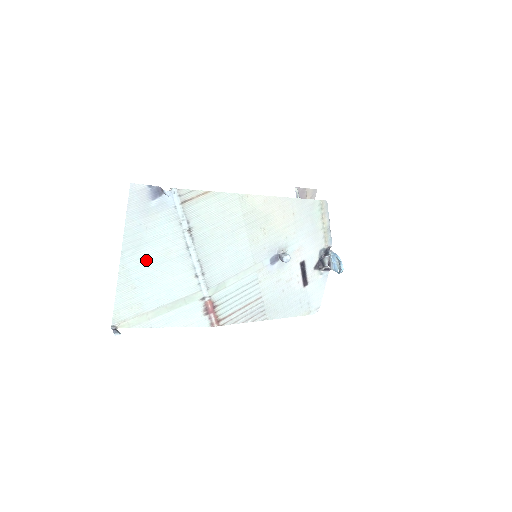
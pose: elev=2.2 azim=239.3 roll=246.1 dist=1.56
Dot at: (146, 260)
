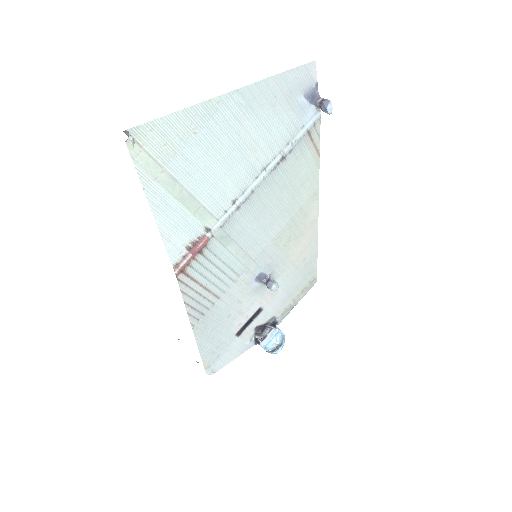
Dot at: (236, 127)
